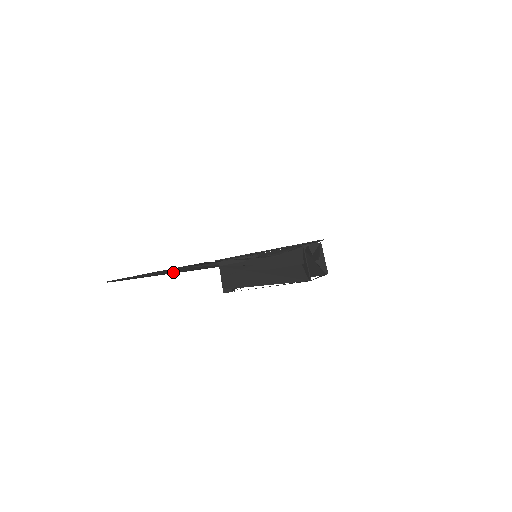
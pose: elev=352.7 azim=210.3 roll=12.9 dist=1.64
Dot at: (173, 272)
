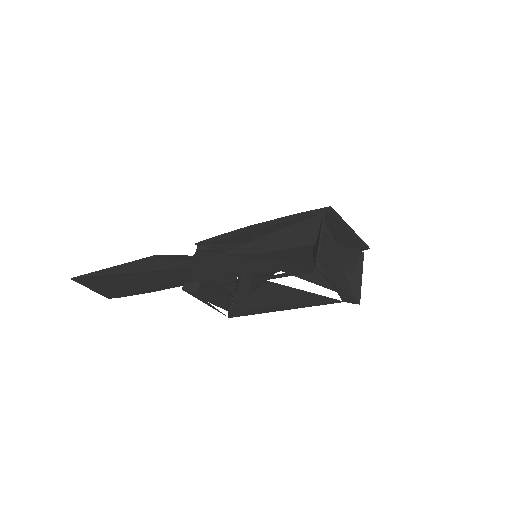
Dot at: (144, 271)
